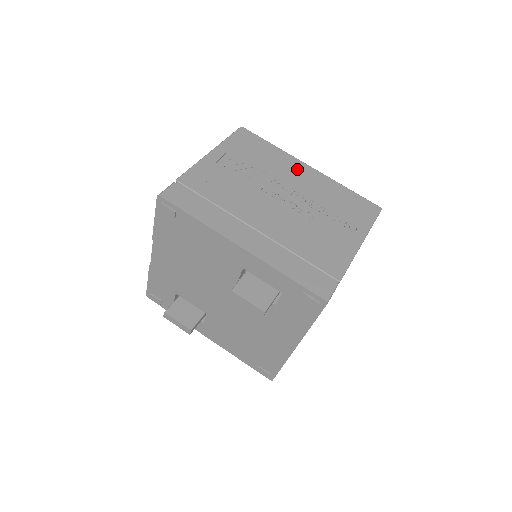
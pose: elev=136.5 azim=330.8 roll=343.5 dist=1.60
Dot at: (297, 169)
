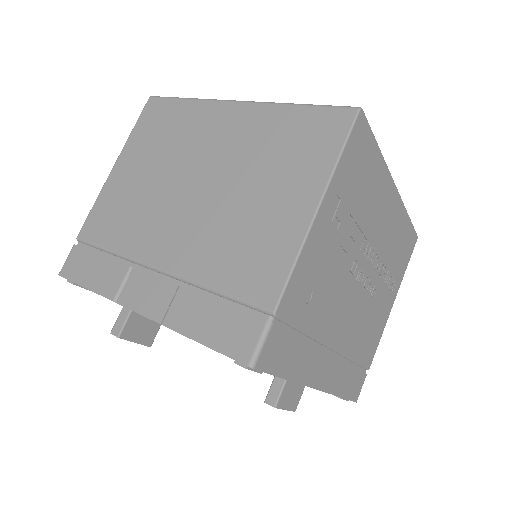
Dot at: (386, 202)
